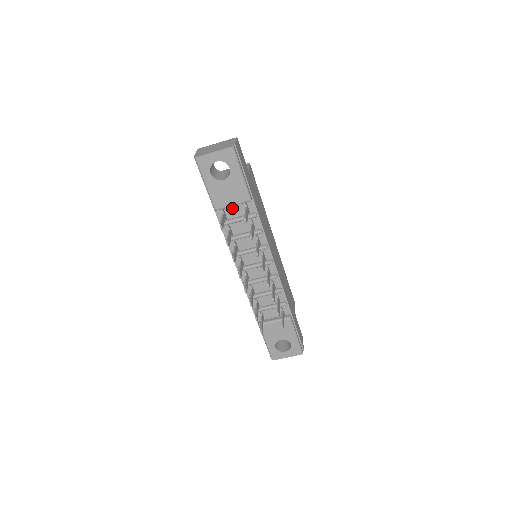
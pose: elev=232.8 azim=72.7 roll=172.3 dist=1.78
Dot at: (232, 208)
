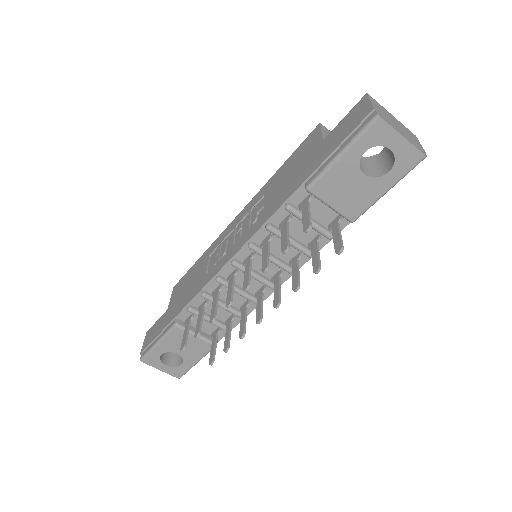
Dot at: (321, 204)
